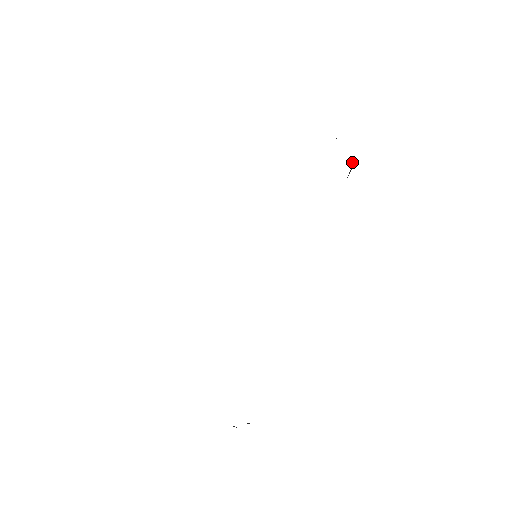
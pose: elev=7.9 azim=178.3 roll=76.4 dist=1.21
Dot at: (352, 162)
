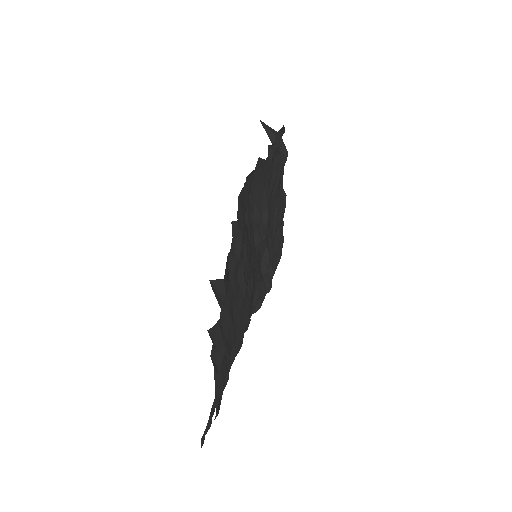
Dot at: (273, 131)
